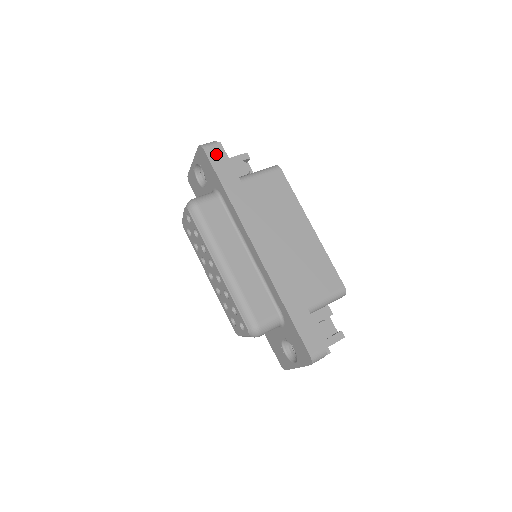
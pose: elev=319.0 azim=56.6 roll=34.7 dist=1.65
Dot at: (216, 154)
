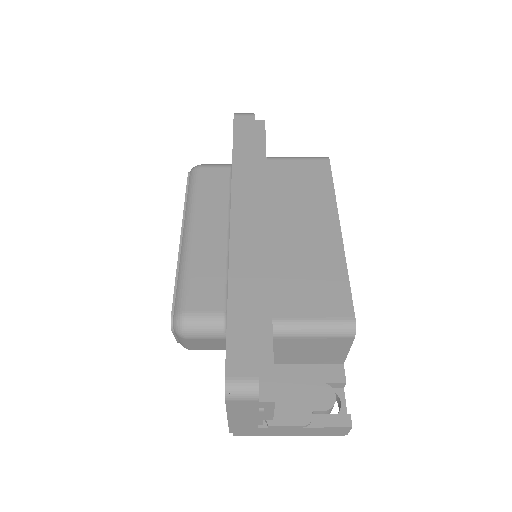
Dot at: (246, 122)
